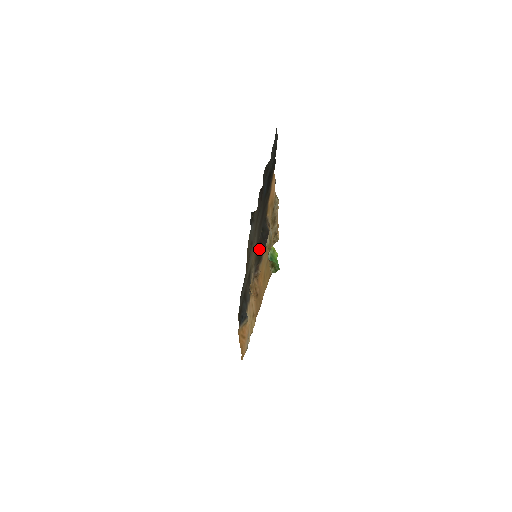
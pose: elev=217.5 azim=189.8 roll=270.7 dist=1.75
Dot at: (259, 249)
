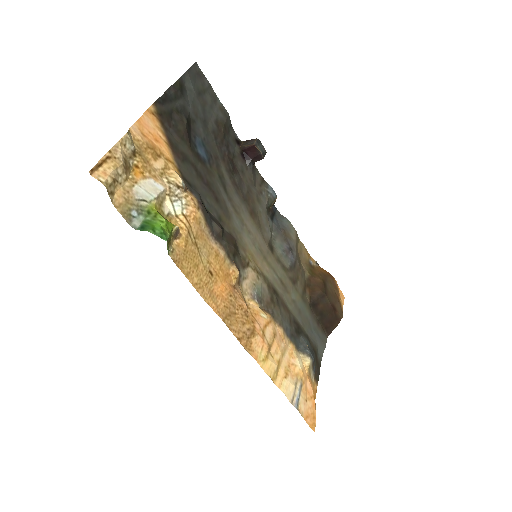
Dot at: (228, 239)
